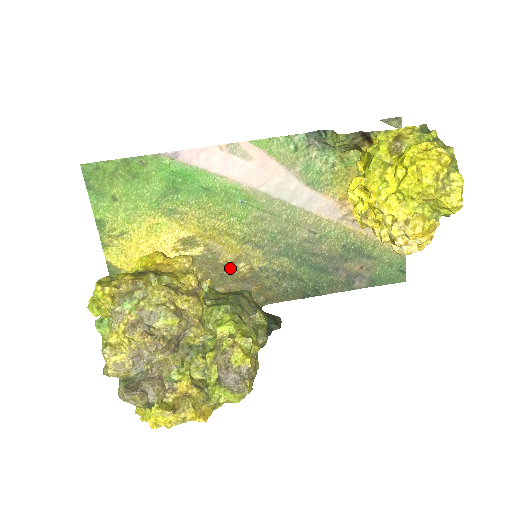
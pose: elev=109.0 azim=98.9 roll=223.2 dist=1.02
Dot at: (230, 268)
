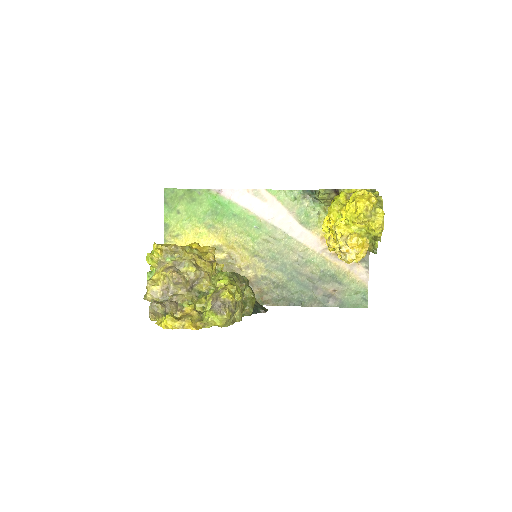
Dot at: (241, 272)
